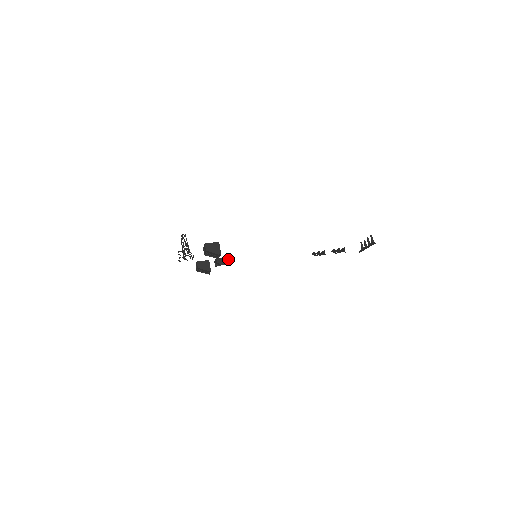
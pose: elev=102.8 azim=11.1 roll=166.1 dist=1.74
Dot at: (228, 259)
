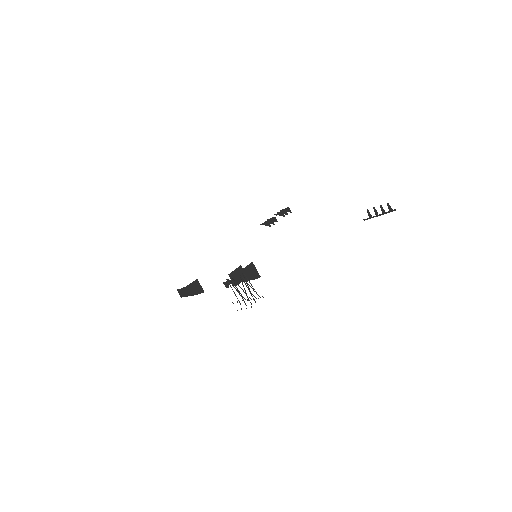
Dot at: occluded
